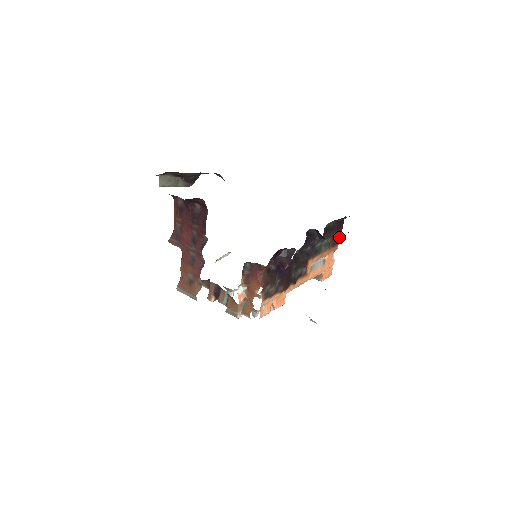
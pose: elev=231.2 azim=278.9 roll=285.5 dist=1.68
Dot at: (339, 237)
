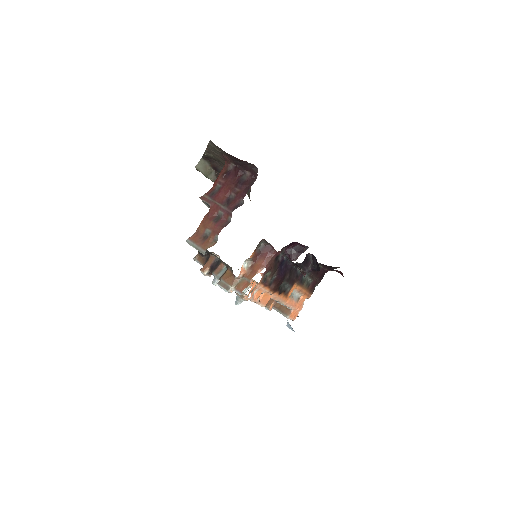
Dot at: occluded
